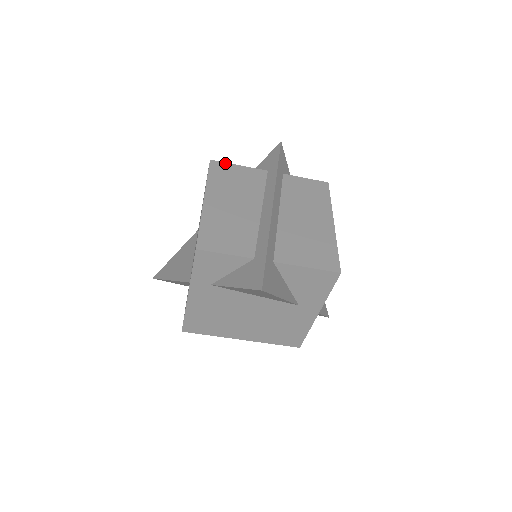
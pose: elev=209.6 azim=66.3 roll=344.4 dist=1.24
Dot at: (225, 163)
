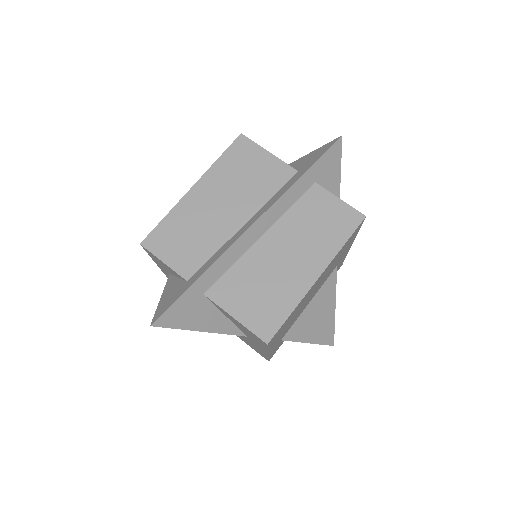
Dot at: (254, 144)
